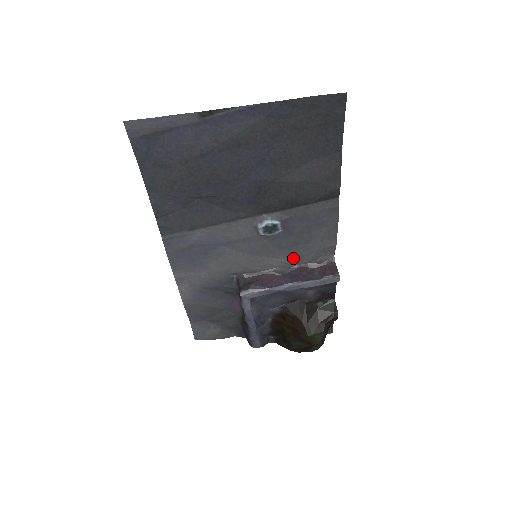
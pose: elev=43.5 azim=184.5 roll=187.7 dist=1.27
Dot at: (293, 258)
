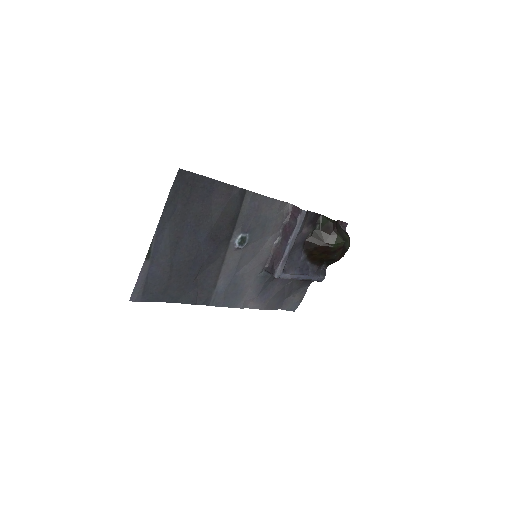
Dot at: (273, 231)
